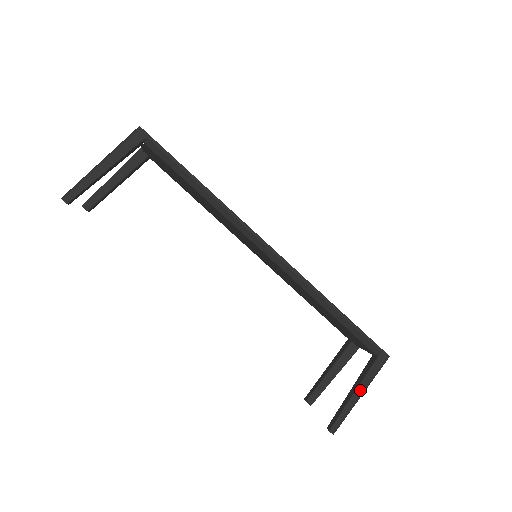
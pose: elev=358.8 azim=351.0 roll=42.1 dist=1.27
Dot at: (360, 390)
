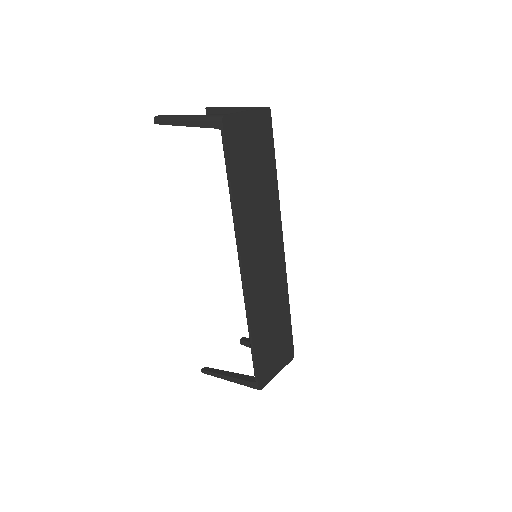
Dot at: (230, 379)
